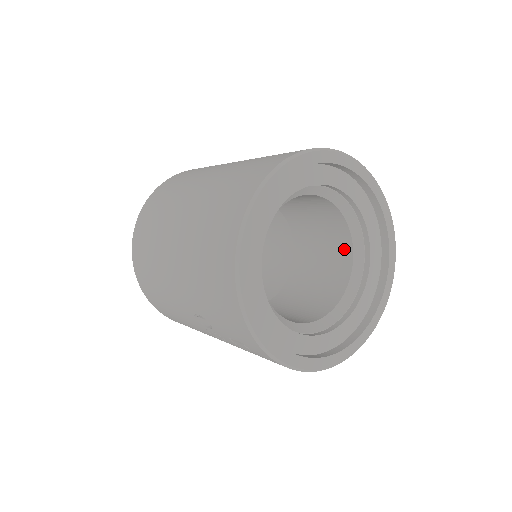
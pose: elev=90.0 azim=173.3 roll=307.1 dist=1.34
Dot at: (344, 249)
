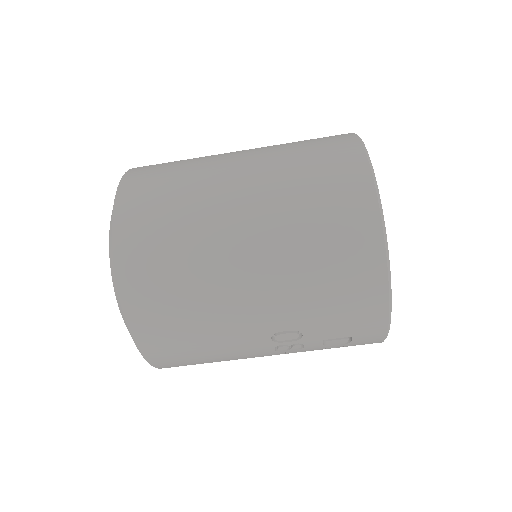
Dot at: occluded
